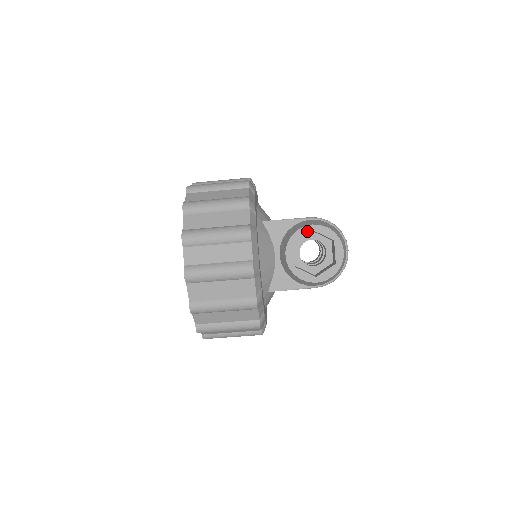
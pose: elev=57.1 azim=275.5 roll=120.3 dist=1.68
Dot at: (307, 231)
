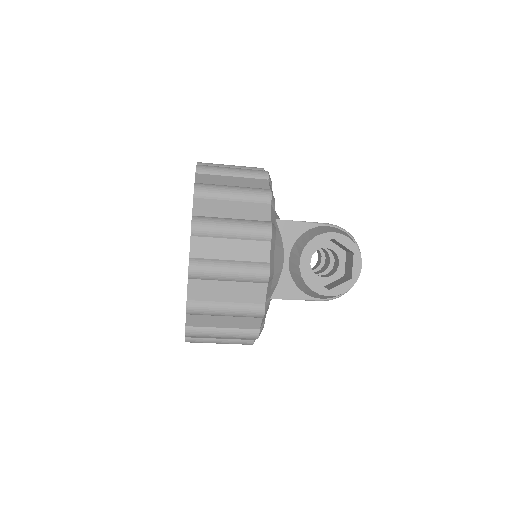
Dot at: (327, 238)
